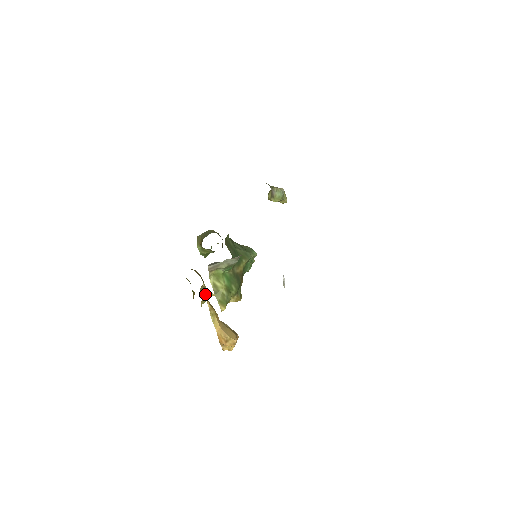
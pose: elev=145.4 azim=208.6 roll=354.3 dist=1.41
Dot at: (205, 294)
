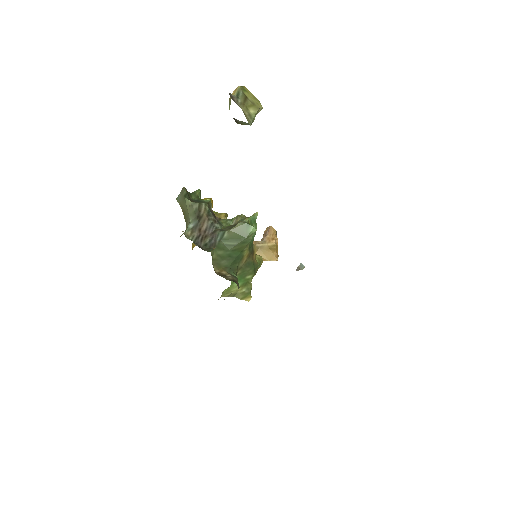
Dot at: occluded
